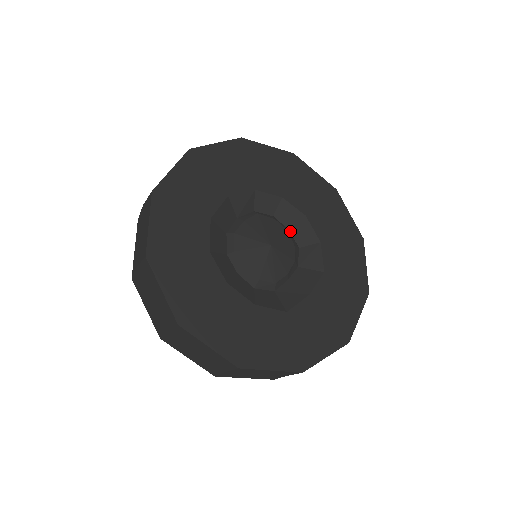
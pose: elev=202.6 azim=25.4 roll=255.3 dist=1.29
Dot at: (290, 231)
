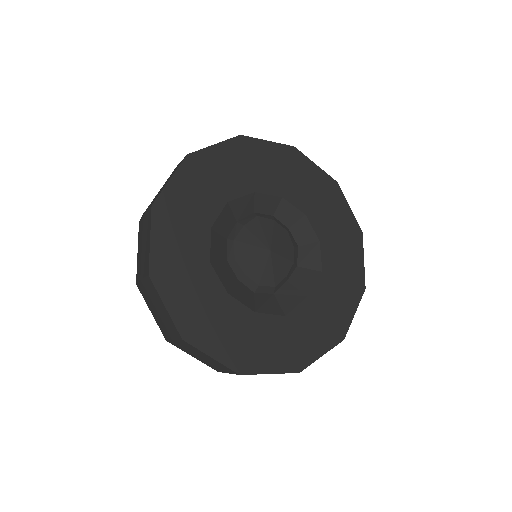
Dot at: (290, 230)
